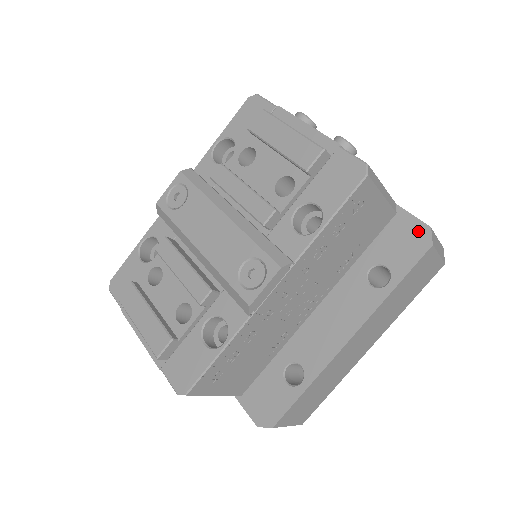
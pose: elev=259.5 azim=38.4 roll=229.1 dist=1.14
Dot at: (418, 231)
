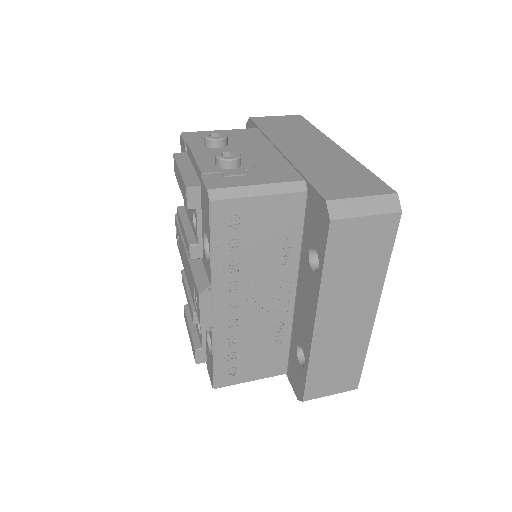
Dot at: (321, 207)
